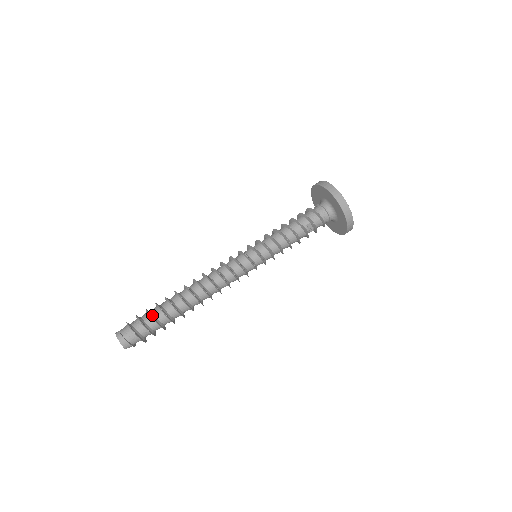
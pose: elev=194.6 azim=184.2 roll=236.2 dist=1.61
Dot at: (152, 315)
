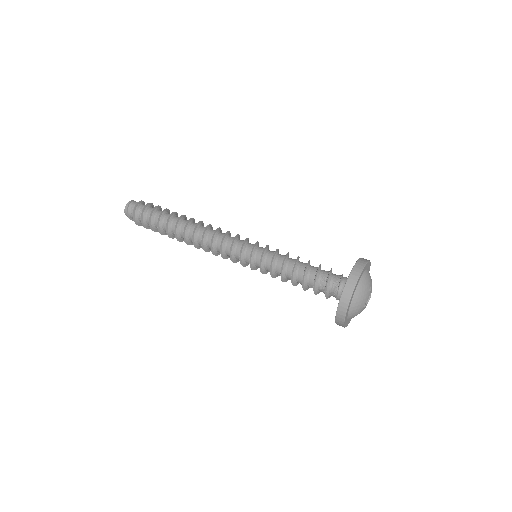
Dot at: (151, 221)
